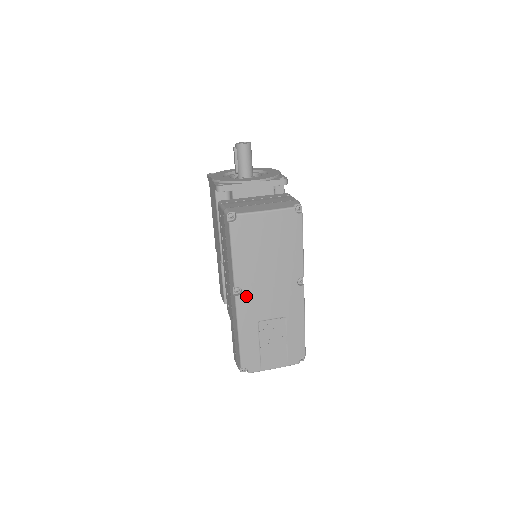
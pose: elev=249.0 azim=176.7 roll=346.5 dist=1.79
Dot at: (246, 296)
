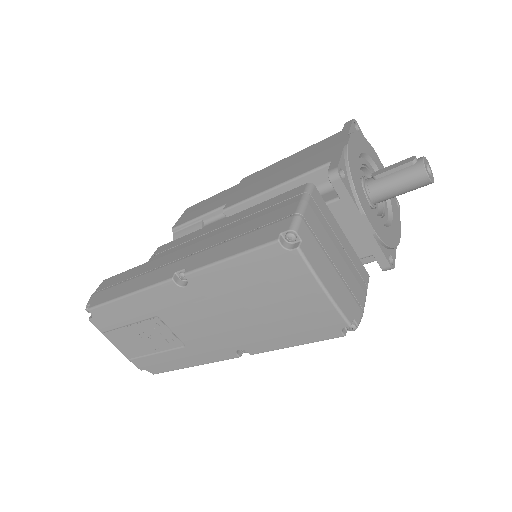
Dot at: (181, 293)
